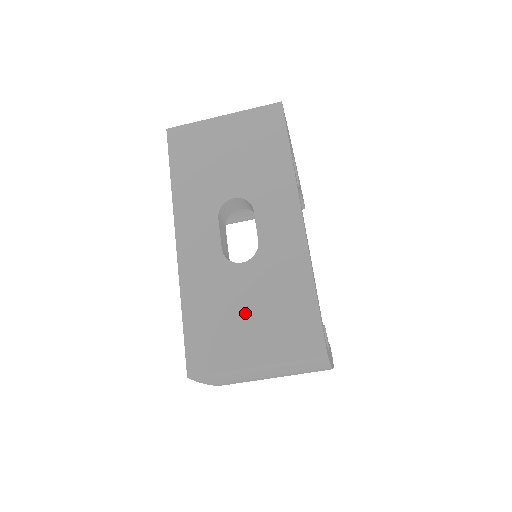
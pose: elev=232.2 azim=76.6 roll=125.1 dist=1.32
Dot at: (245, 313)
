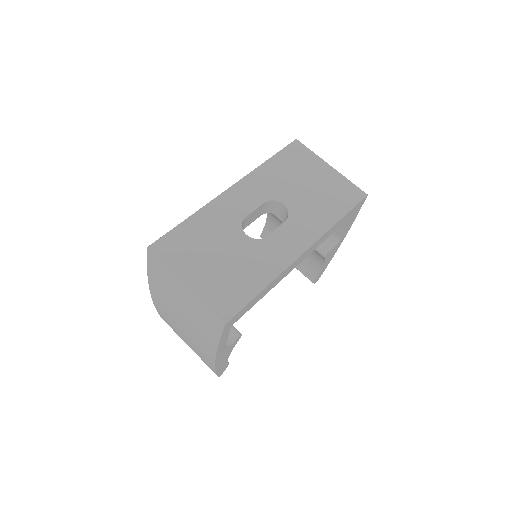
Dot at: (215, 256)
